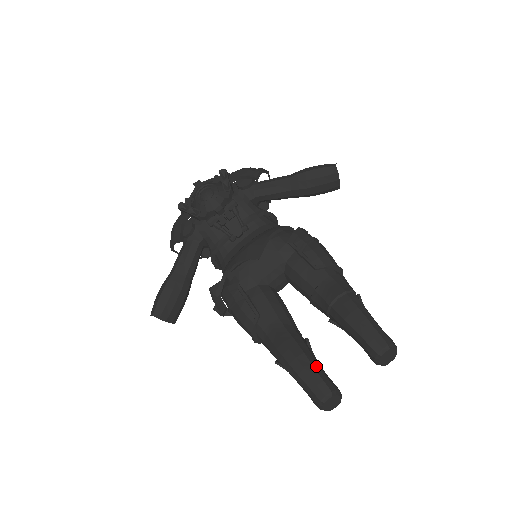
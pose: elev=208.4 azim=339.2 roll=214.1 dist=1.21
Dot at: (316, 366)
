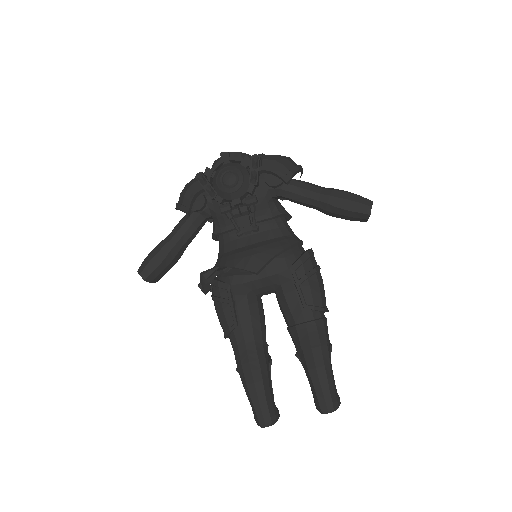
Dot at: (268, 395)
